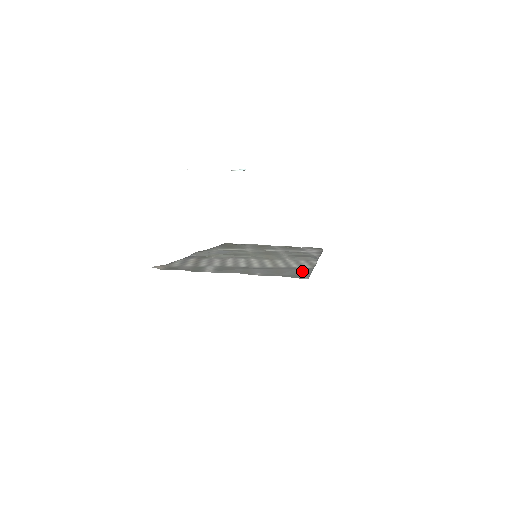
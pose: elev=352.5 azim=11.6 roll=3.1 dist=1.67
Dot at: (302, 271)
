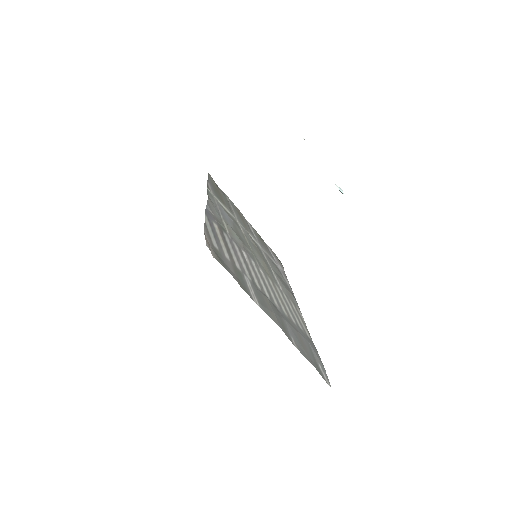
Dot at: (316, 354)
